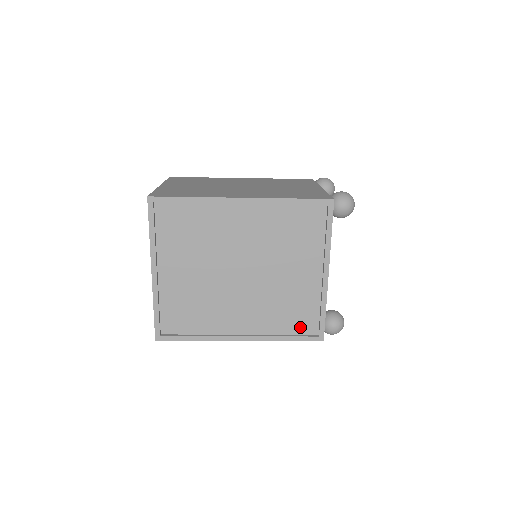
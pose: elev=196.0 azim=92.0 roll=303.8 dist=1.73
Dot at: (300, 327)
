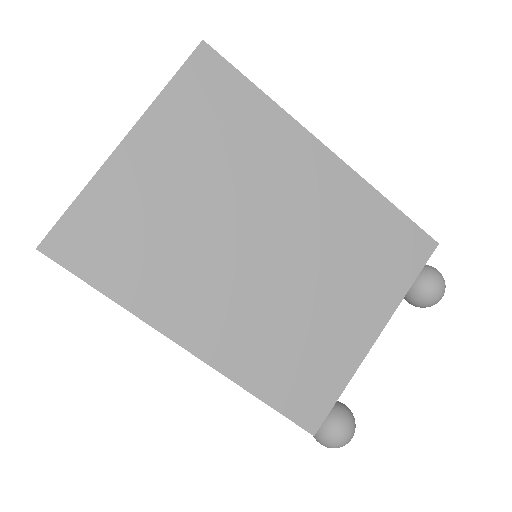
Dot at: occluded
